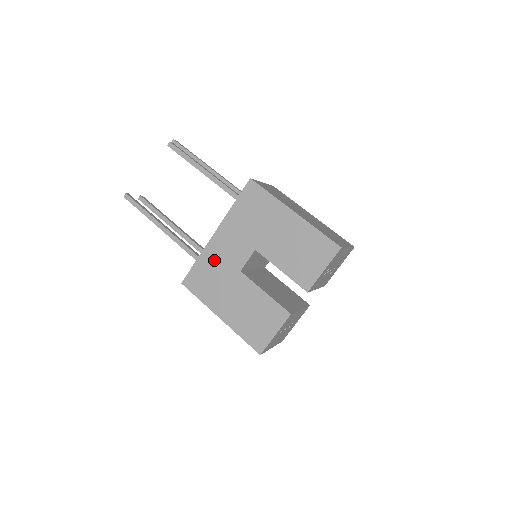
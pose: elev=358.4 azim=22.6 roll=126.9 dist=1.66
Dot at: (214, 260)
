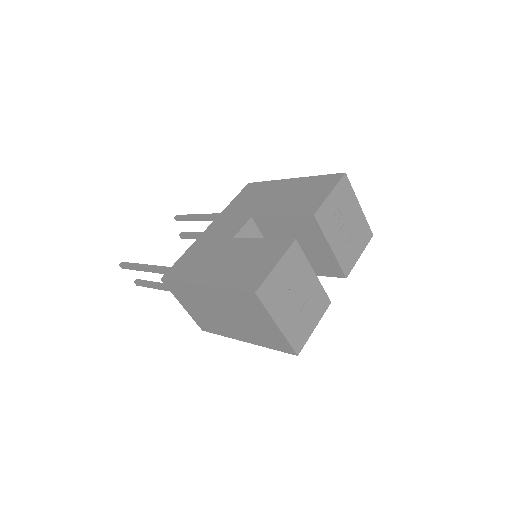
Dot at: (204, 244)
